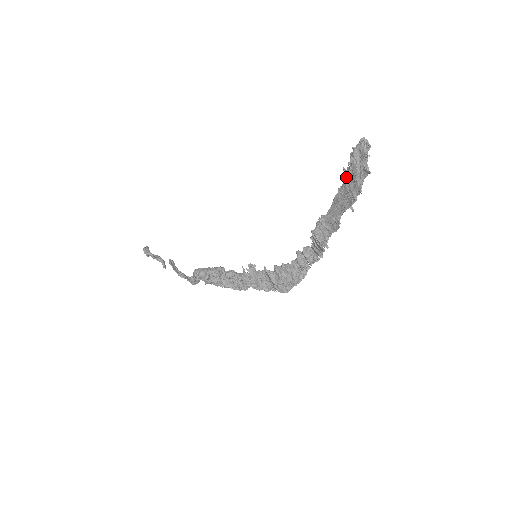
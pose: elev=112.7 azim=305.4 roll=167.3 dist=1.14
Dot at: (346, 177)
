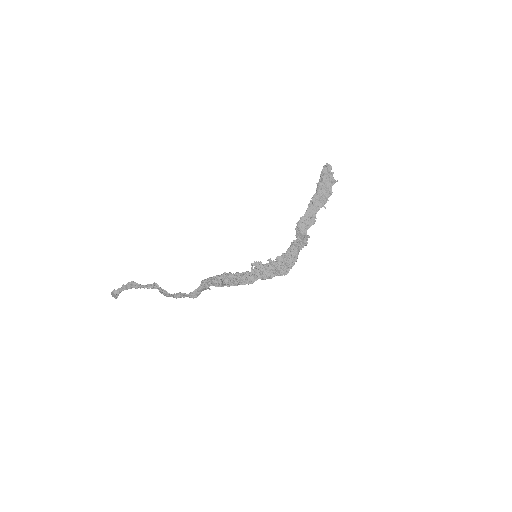
Dot at: (319, 188)
